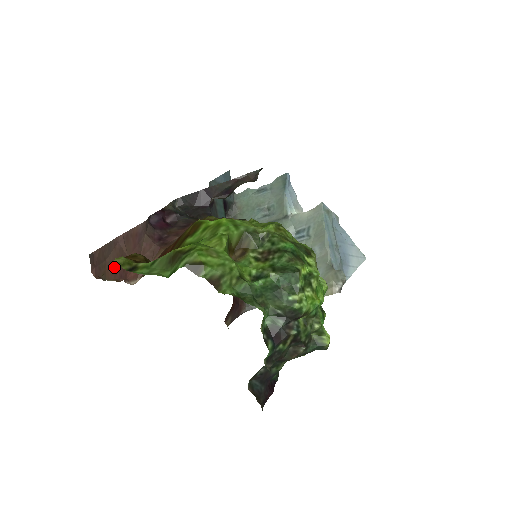
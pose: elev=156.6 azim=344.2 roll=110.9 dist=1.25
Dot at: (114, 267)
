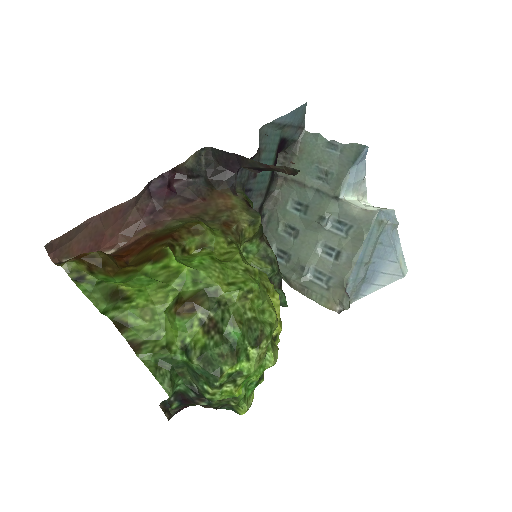
Dot at: (83, 244)
